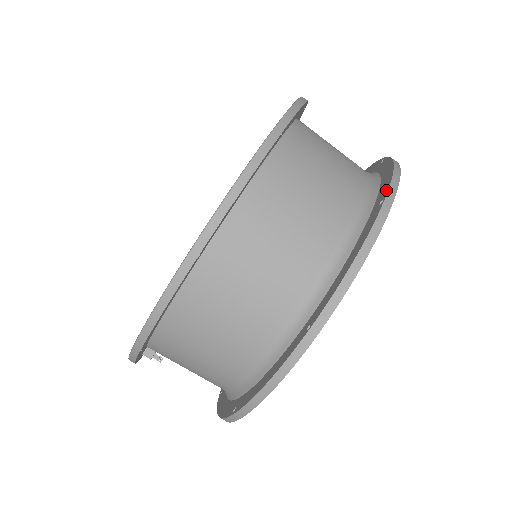
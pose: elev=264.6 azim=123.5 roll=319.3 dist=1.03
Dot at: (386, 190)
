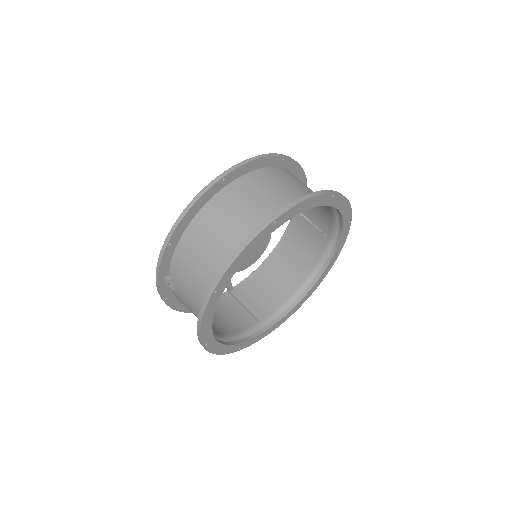
Dot at: occluded
